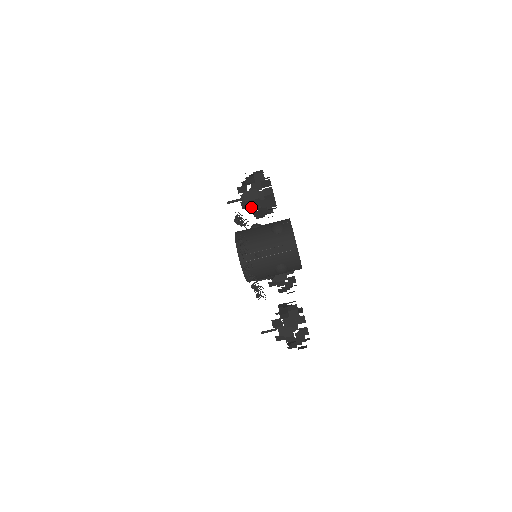
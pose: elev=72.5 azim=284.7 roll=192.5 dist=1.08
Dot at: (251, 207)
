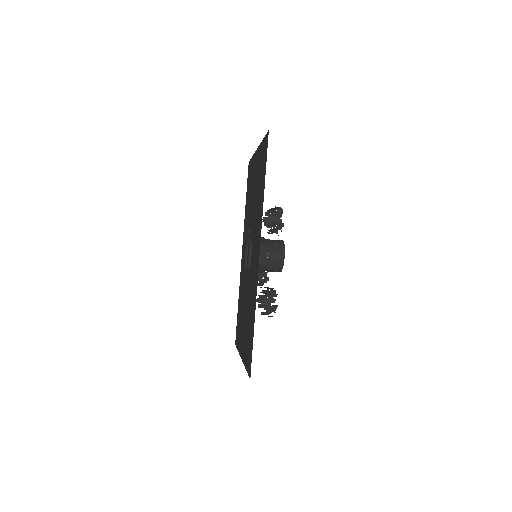
Dot at: (267, 226)
